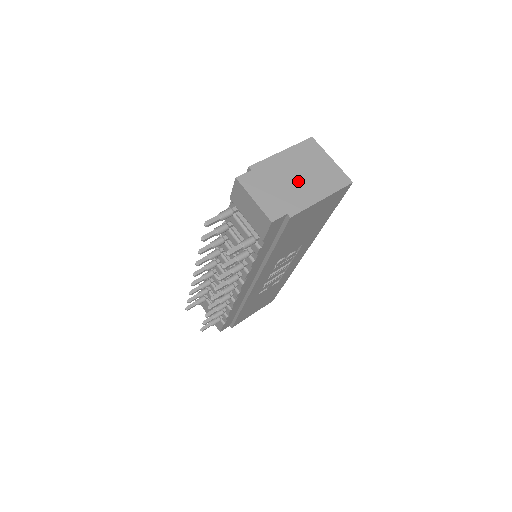
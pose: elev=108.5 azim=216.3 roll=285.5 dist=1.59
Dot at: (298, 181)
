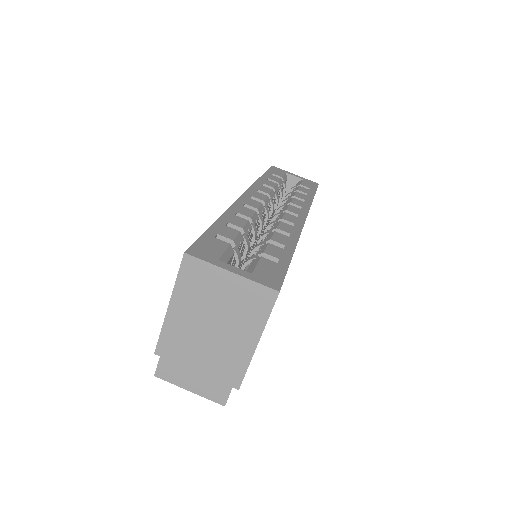
Dot at: (215, 337)
